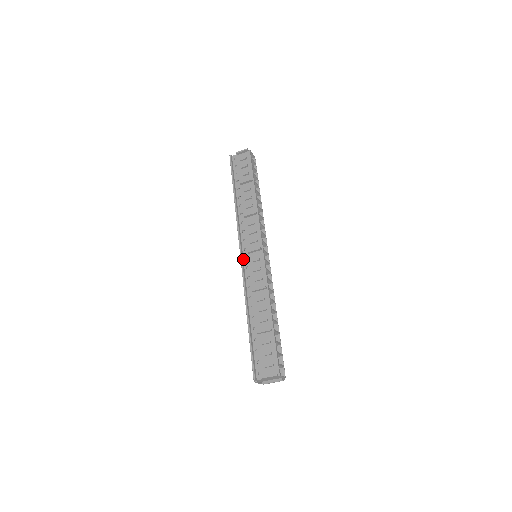
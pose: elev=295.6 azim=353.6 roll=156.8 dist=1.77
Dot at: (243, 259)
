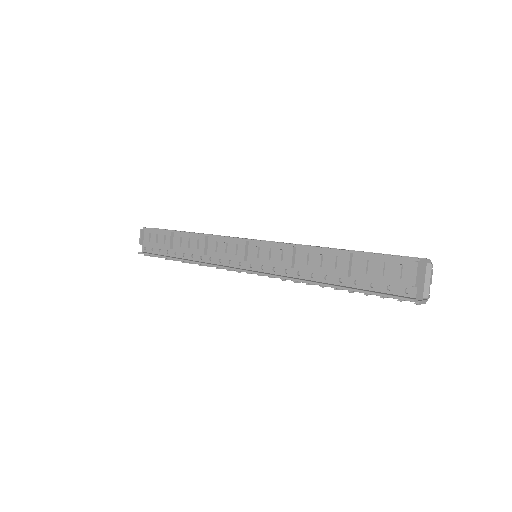
Dot at: (250, 271)
